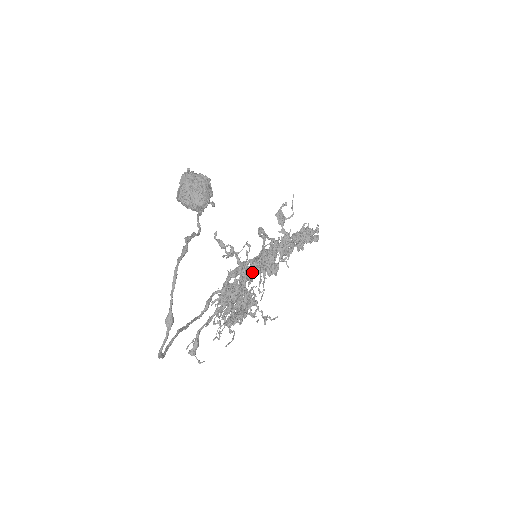
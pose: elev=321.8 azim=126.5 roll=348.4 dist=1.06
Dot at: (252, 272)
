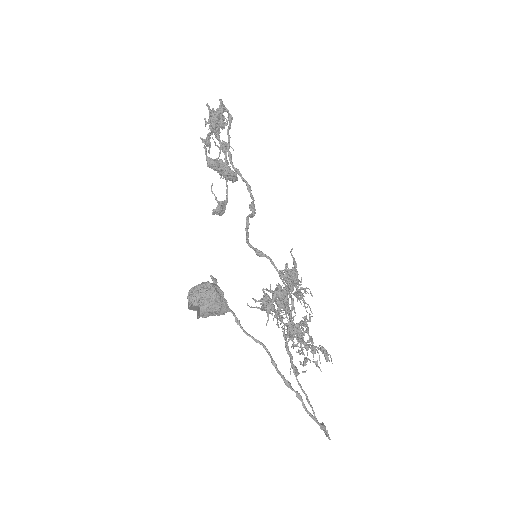
Dot at: (286, 296)
